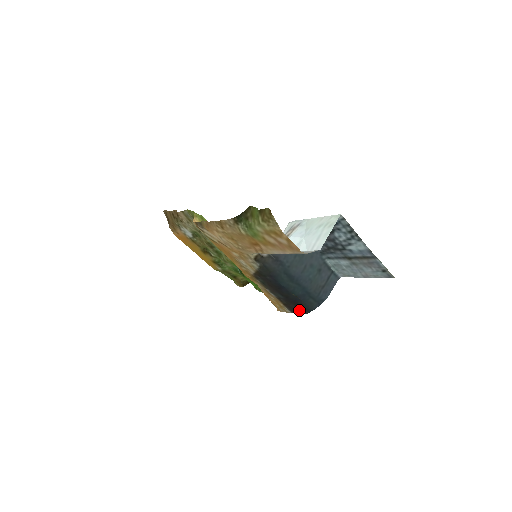
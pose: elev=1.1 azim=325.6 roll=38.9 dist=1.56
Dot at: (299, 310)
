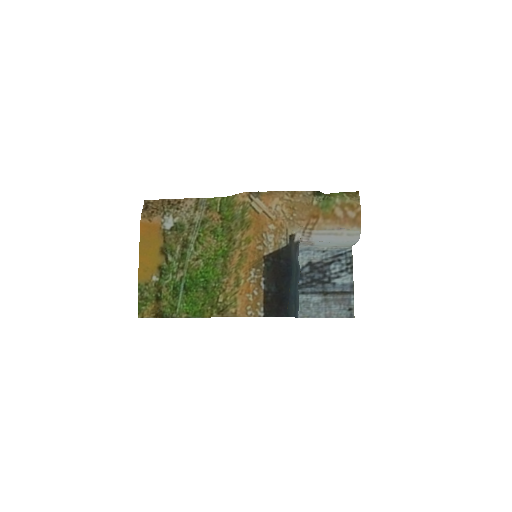
Dot at: (279, 311)
